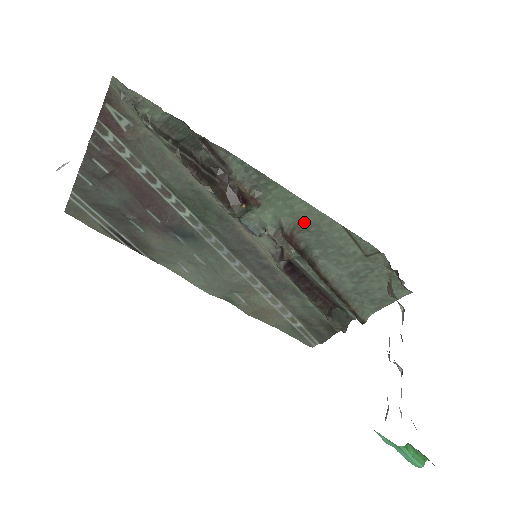
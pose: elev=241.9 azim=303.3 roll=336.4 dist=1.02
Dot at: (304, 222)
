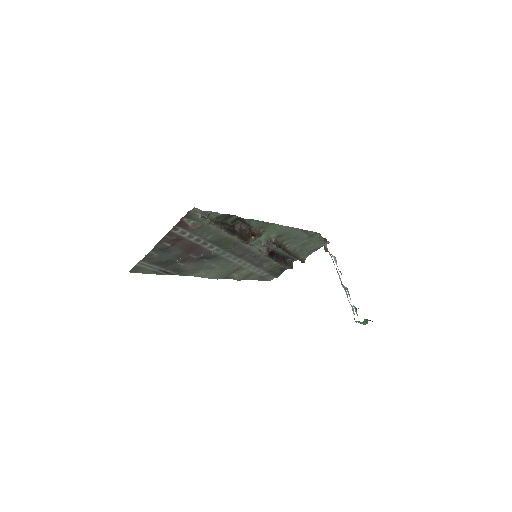
Dot at: (282, 233)
